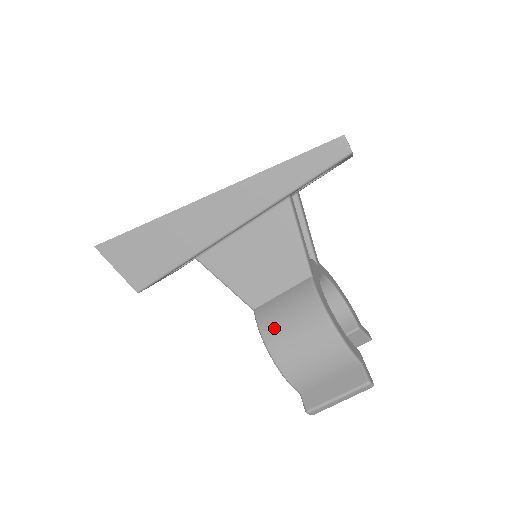
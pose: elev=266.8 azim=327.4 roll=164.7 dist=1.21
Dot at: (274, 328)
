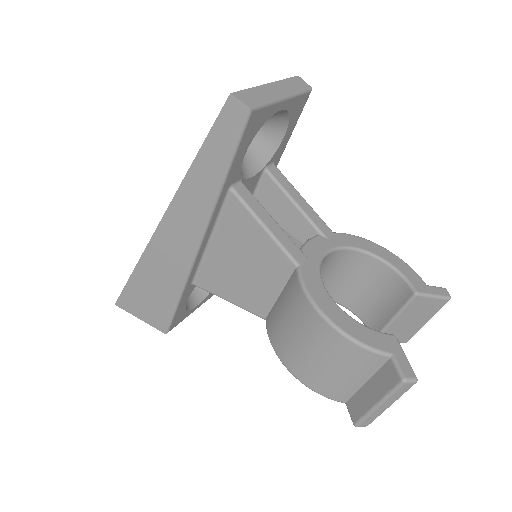
Dot at: (280, 339)
